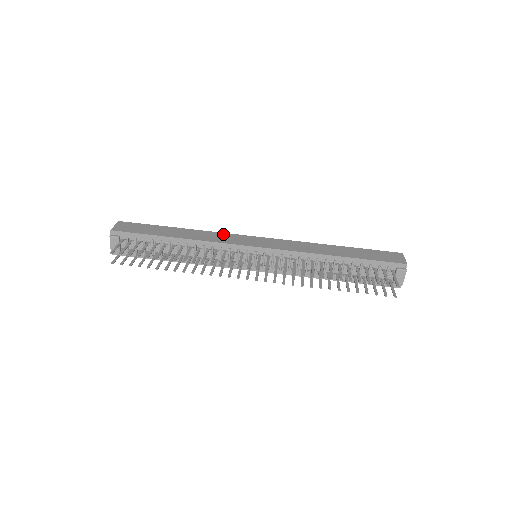
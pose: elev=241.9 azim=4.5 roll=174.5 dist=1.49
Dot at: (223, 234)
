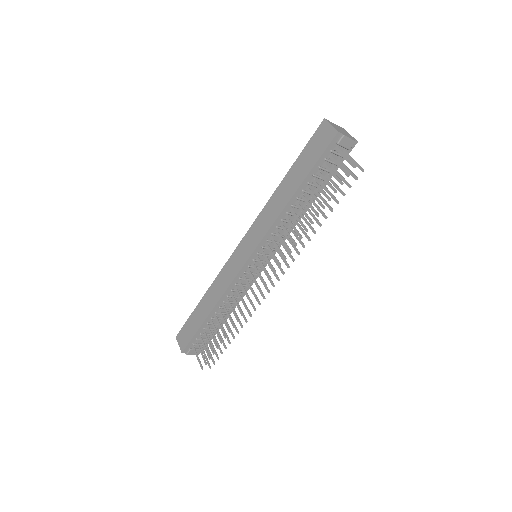
Dot at: (223, 271)
